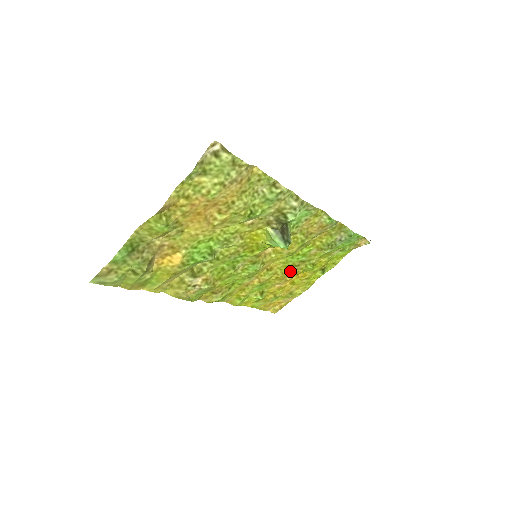
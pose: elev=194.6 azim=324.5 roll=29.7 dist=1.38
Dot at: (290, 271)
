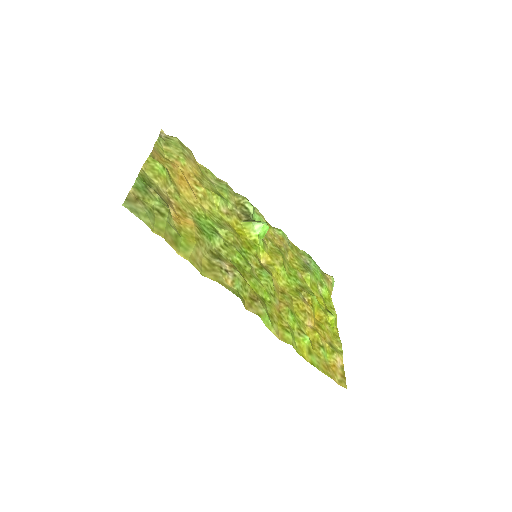
Dot at: (301, 297)
